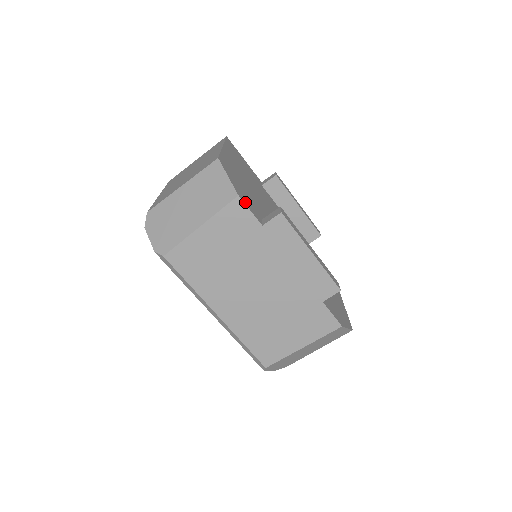
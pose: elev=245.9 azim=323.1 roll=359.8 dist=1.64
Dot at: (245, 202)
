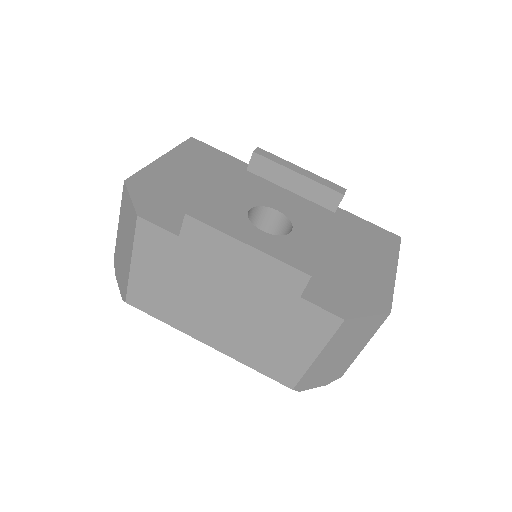
Dot at: (152, 218)
